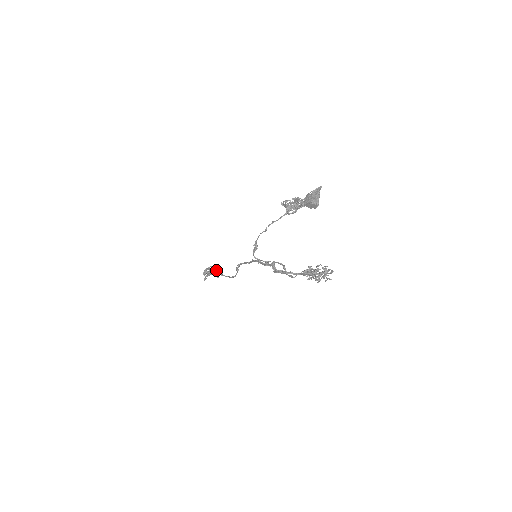
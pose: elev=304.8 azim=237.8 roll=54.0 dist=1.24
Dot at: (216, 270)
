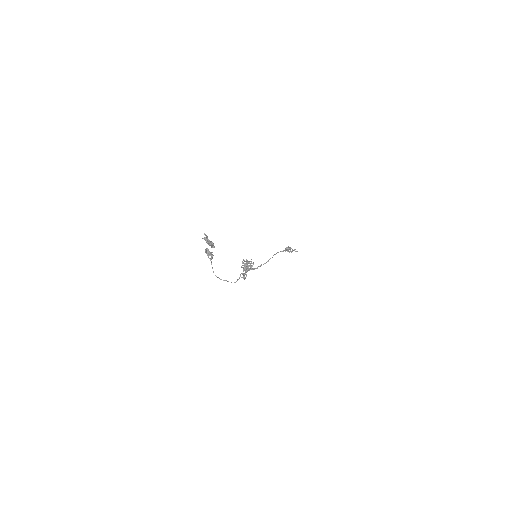
Dot at: (285, 251)
